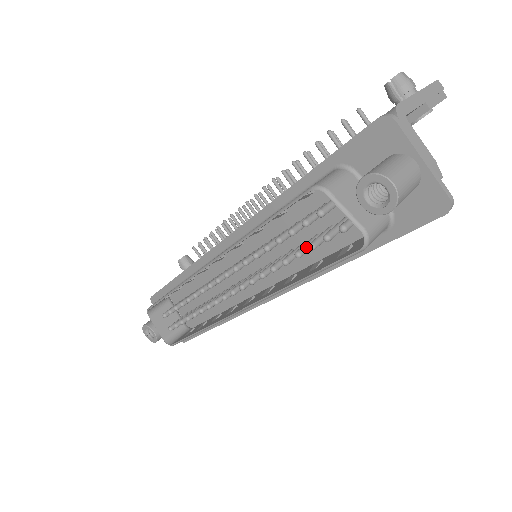
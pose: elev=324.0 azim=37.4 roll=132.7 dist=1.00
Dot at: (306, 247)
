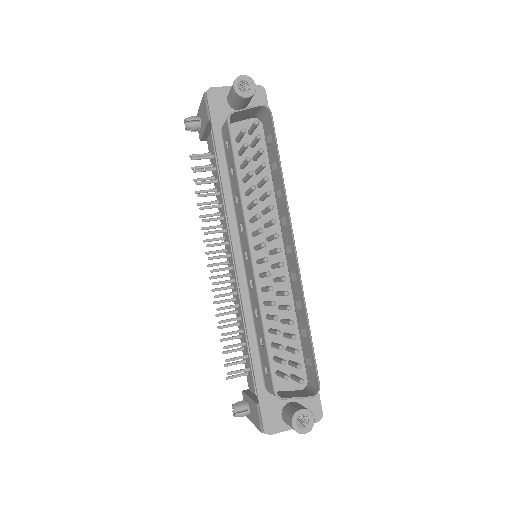
Dot at: occluded
